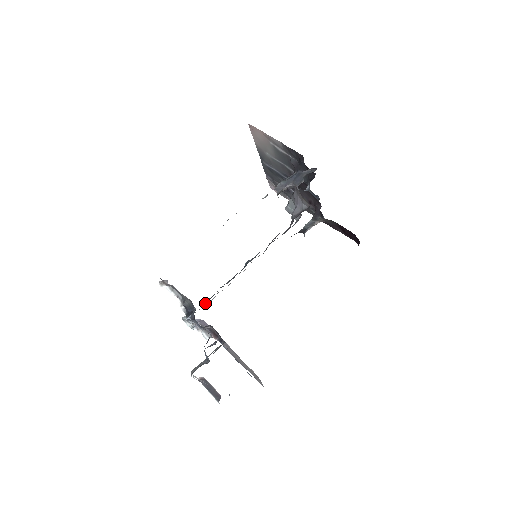
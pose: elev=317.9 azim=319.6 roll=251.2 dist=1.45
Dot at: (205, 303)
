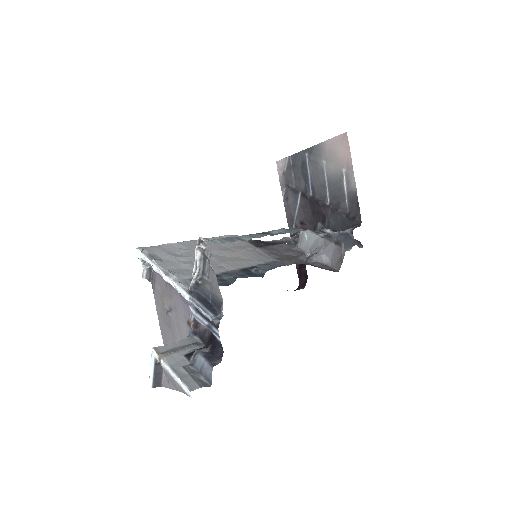
Dot at: (188, 264)
